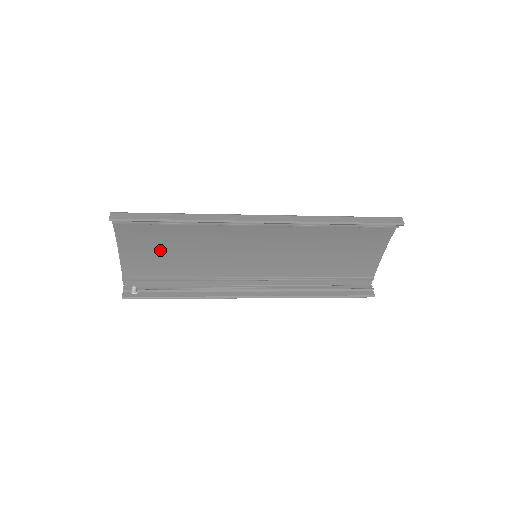
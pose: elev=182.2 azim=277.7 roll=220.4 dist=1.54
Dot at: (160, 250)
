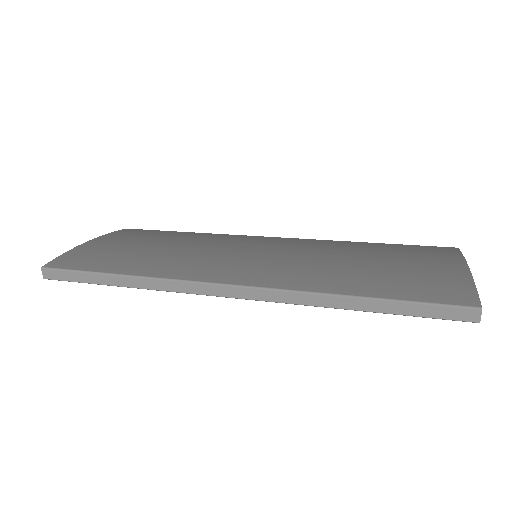
Dot at: (133, 245)
